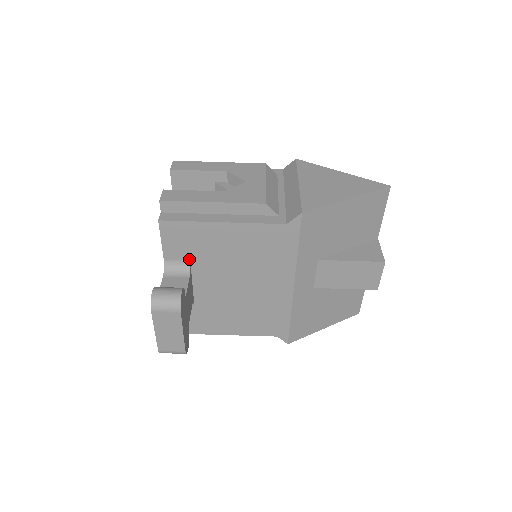
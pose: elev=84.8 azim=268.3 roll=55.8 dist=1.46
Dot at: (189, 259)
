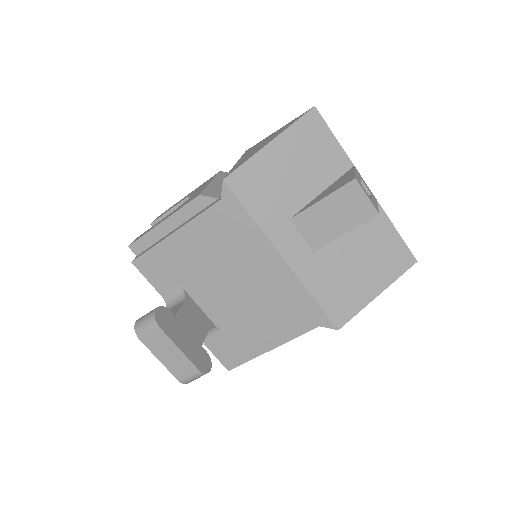
Dot at: (179, 285)
